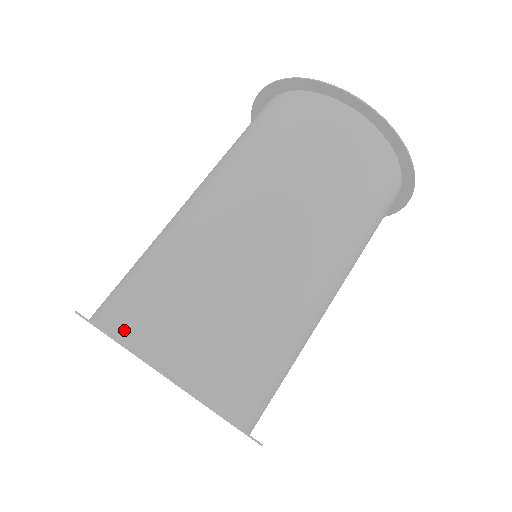
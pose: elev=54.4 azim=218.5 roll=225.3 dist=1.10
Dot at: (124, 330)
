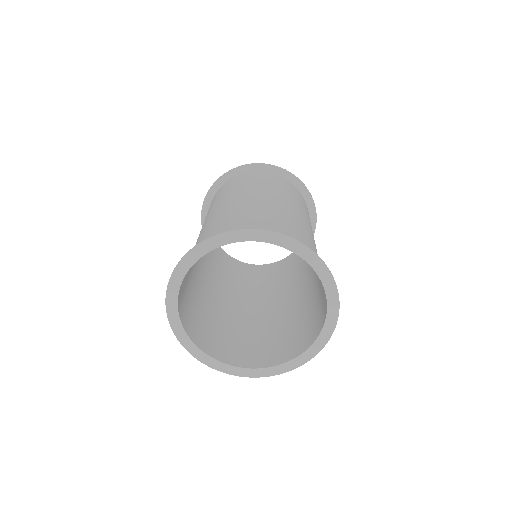
Dot at: occluded
